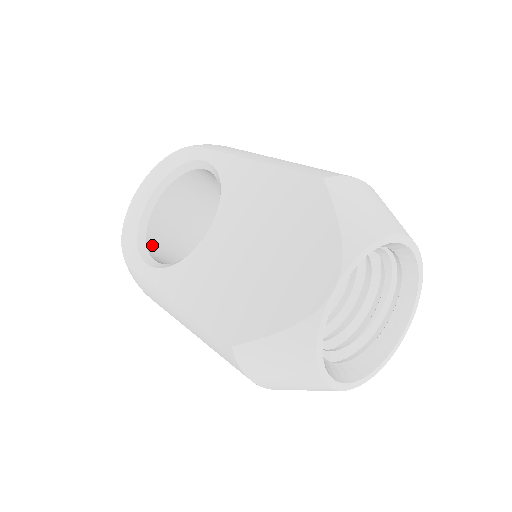
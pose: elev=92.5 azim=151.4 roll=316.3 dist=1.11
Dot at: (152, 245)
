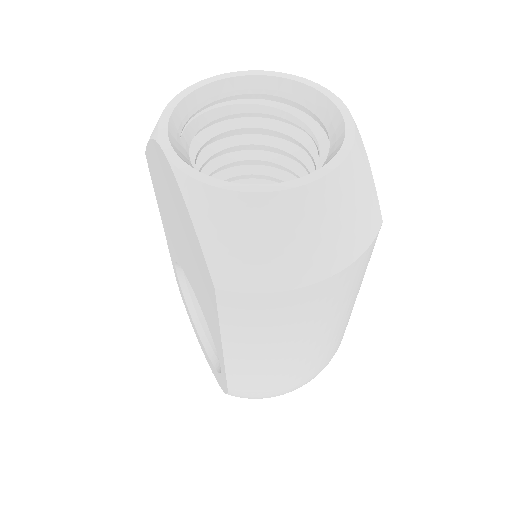
Dot at: occluded
